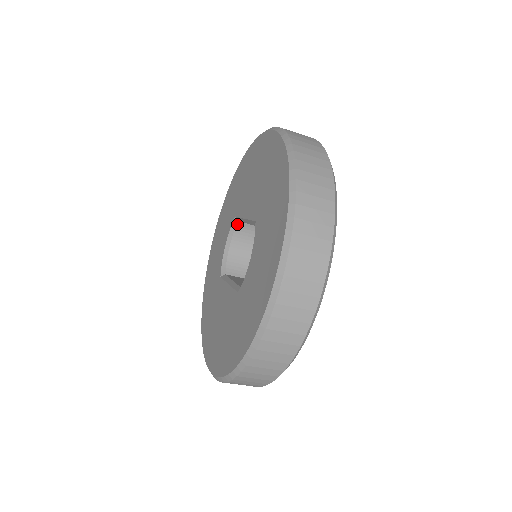
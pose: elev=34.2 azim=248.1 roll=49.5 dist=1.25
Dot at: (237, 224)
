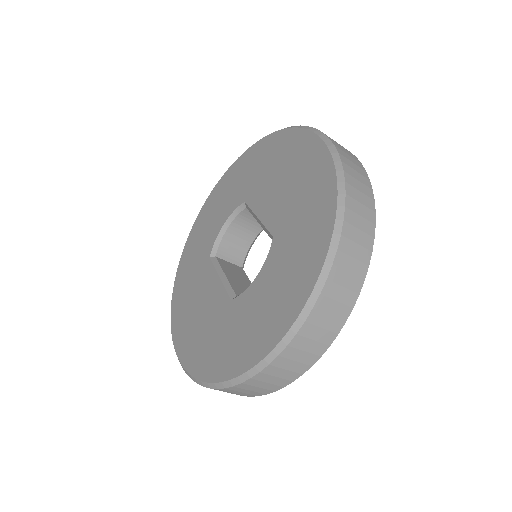
Dot at: (244, 209)
